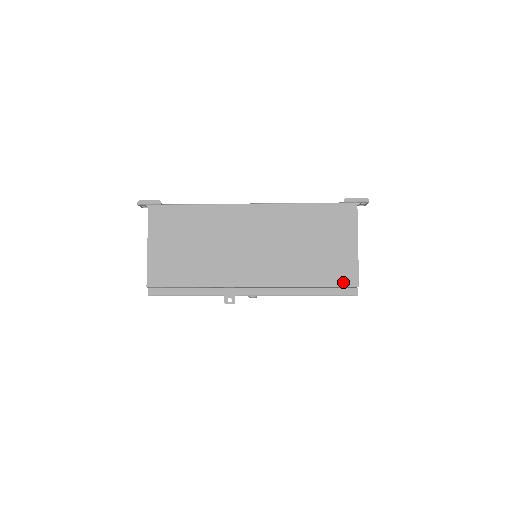
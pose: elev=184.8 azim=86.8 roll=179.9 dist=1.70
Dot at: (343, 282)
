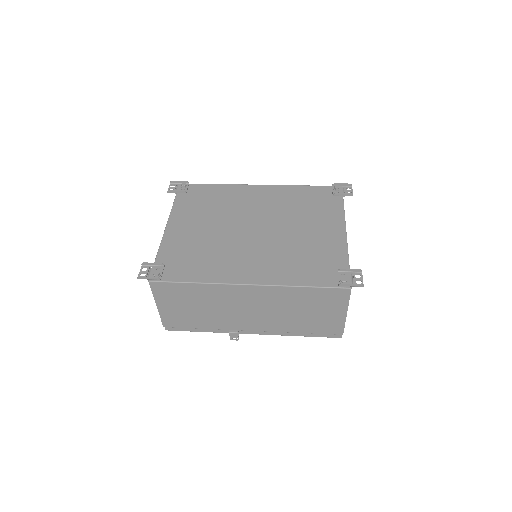
Dot at: (330, 332)
